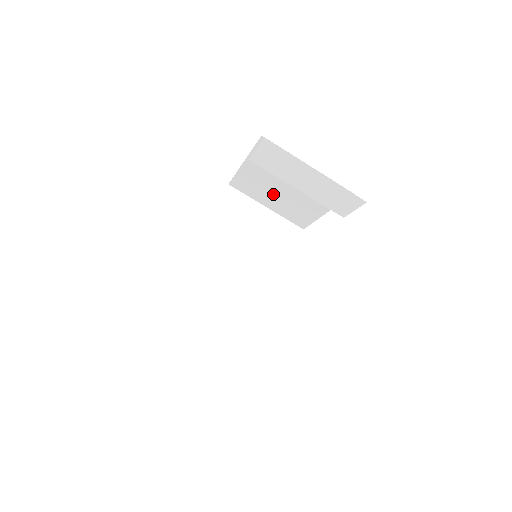
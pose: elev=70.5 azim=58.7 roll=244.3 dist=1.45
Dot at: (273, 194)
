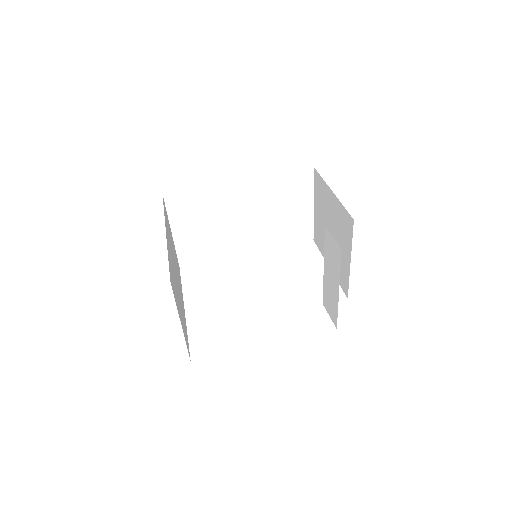
Dot at: (324, 217)
